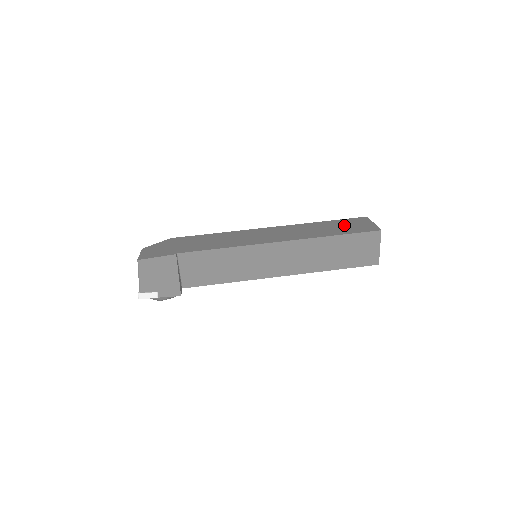
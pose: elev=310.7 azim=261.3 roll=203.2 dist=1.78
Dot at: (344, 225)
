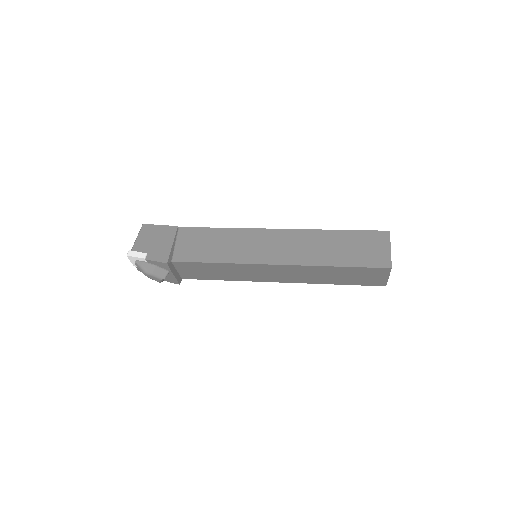
Dot at: occluded
